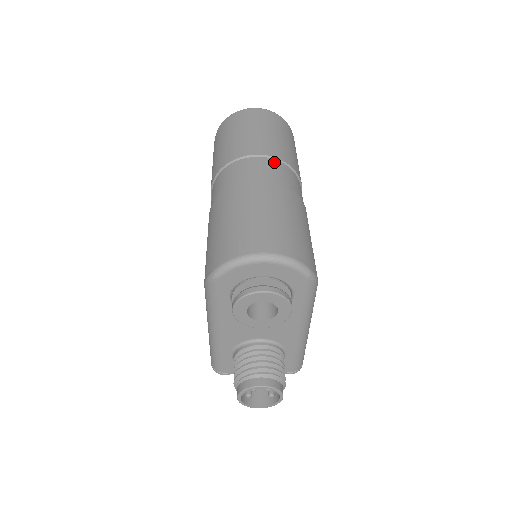
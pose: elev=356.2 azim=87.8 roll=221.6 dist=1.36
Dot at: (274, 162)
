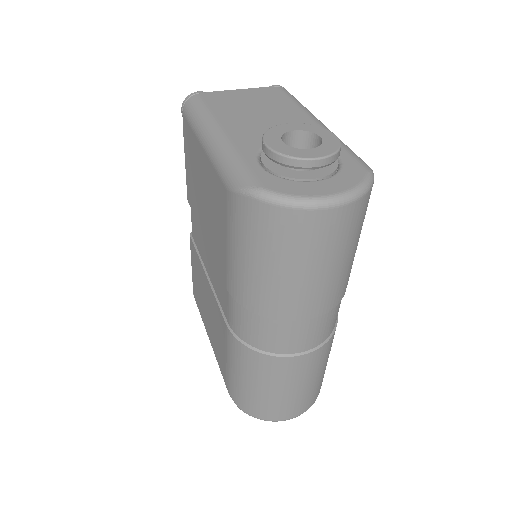
Dot at: (327, 316)
